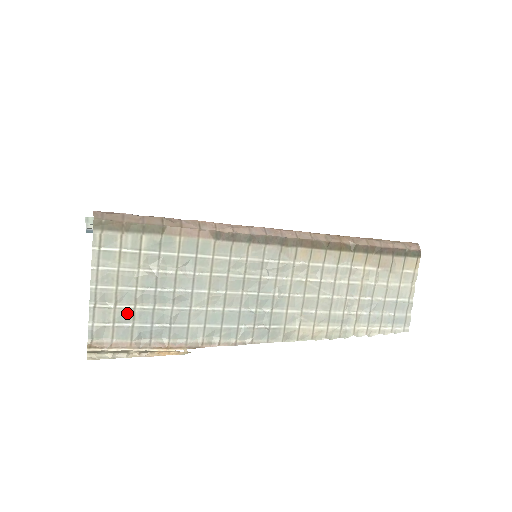
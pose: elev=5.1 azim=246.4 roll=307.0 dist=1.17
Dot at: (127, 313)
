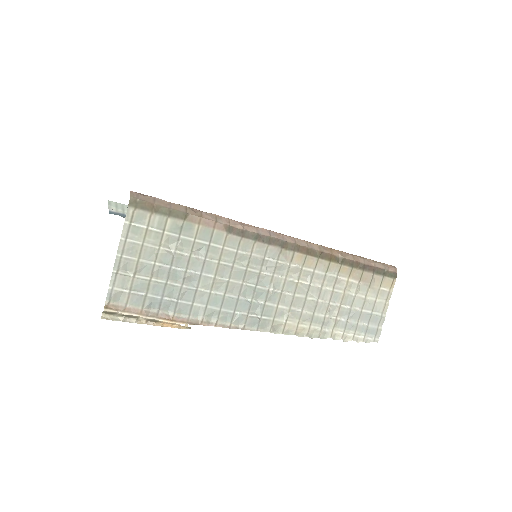
Dot at: (143, 283)
